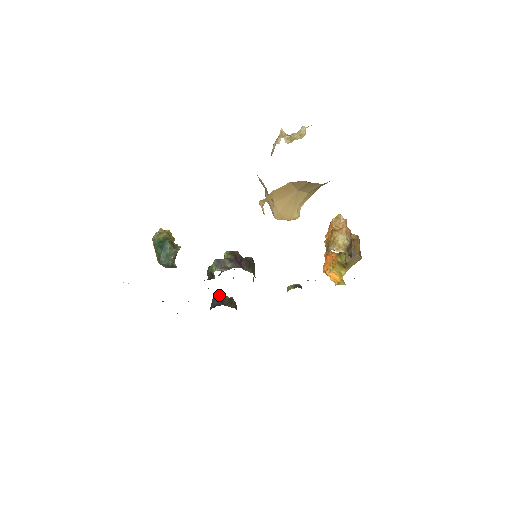
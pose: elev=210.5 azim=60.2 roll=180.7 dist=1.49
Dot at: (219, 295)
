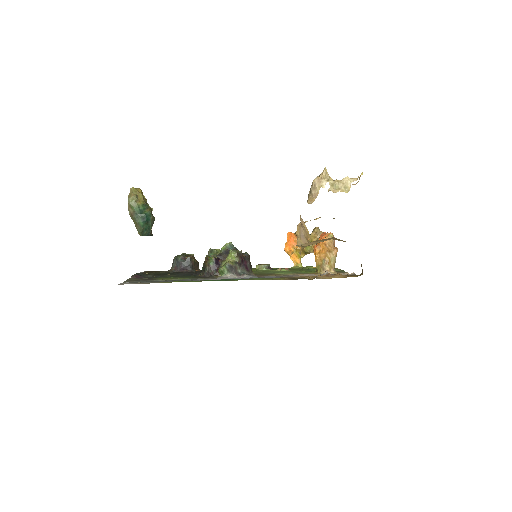
Dot at: (187, 258)
